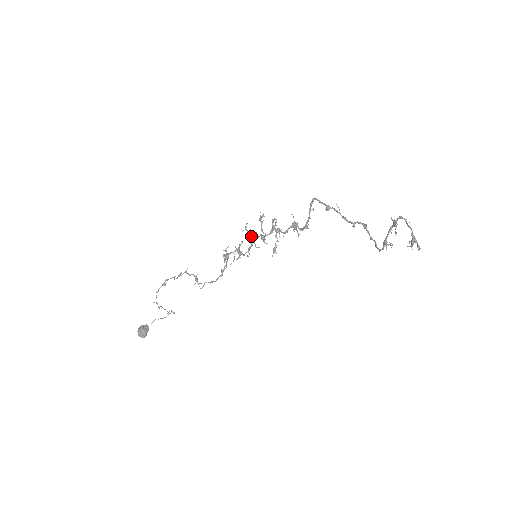
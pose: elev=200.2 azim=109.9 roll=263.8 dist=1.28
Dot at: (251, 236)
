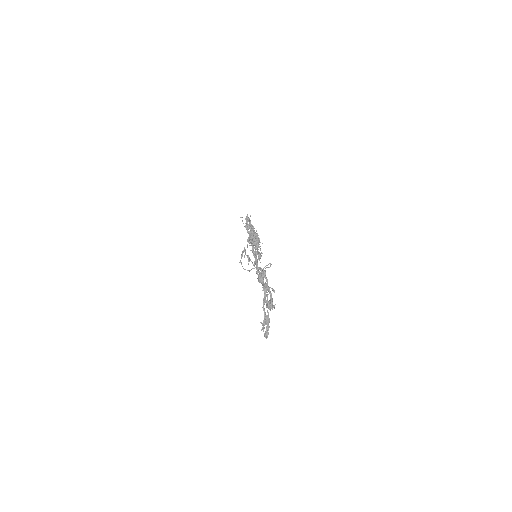
Dot at: occluded
